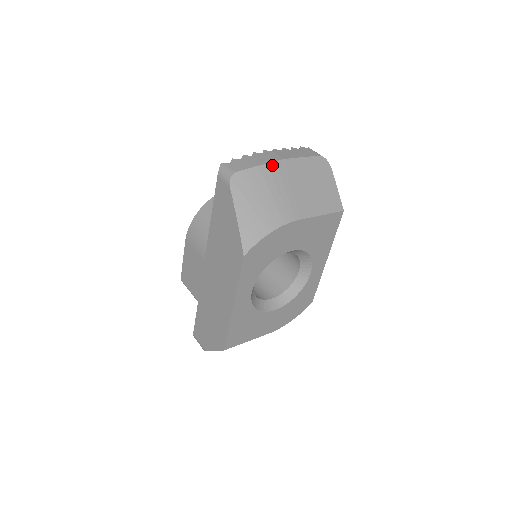
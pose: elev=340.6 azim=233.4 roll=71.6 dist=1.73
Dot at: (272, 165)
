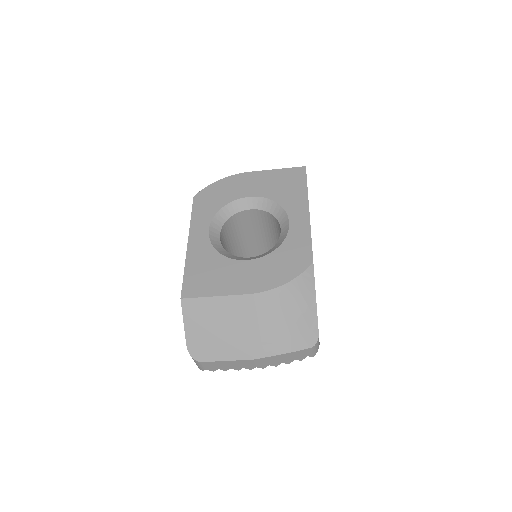
Dot at: occluded
